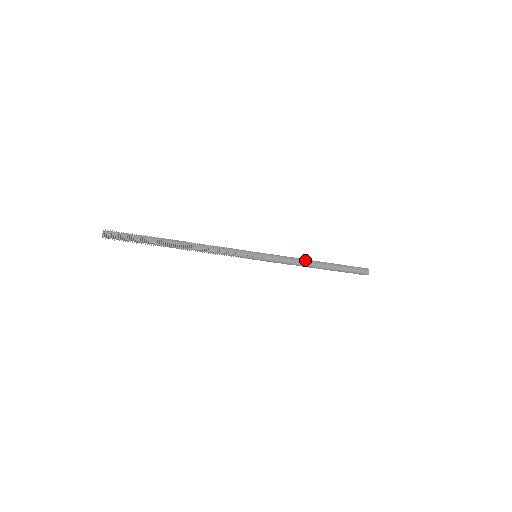
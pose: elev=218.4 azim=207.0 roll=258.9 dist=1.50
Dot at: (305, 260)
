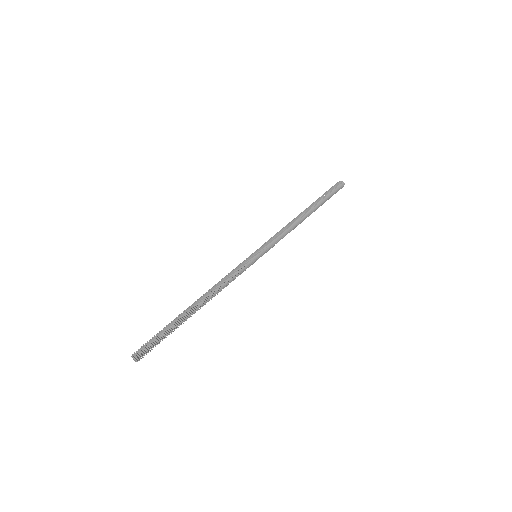
Dot at: (292, 222)
